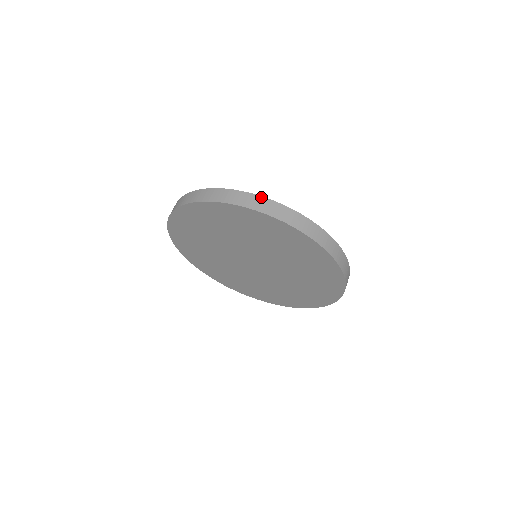
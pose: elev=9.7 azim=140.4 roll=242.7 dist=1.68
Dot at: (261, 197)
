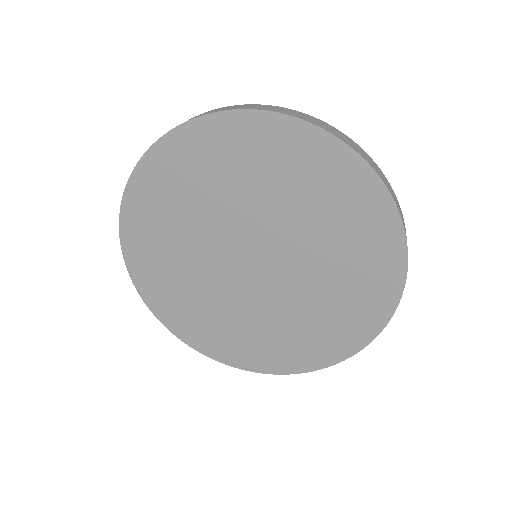
Dot at: (308, 115)
